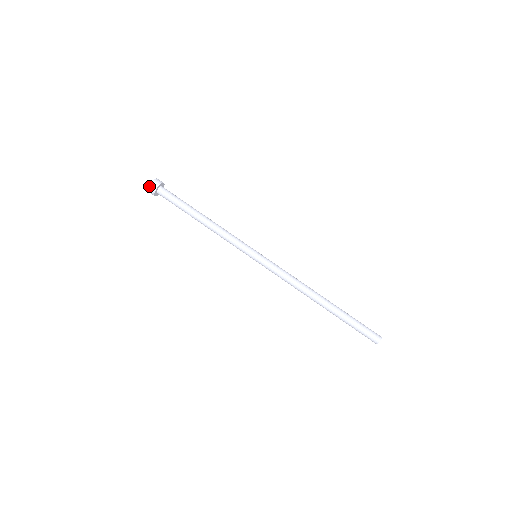
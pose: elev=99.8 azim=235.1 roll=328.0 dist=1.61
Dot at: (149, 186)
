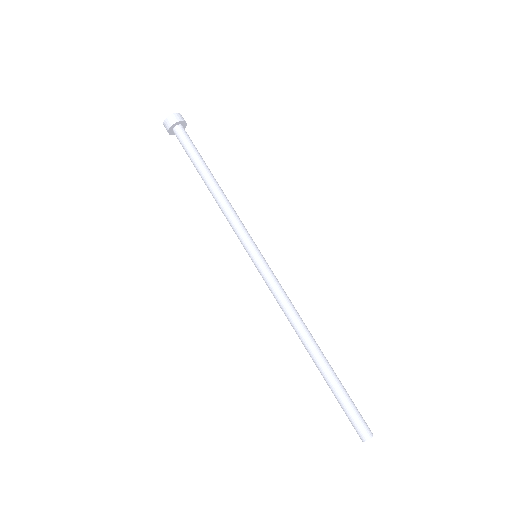
Dot at: (169, 116)
